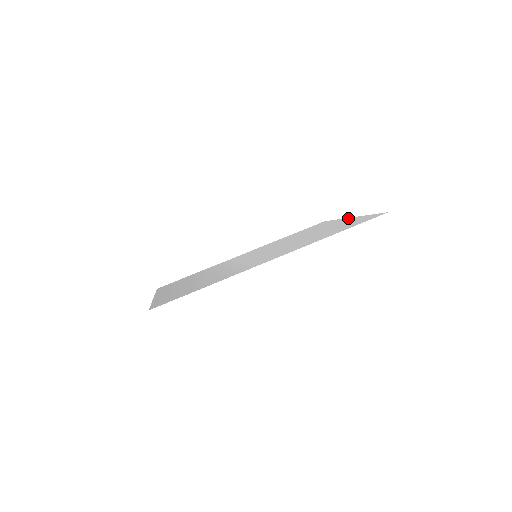
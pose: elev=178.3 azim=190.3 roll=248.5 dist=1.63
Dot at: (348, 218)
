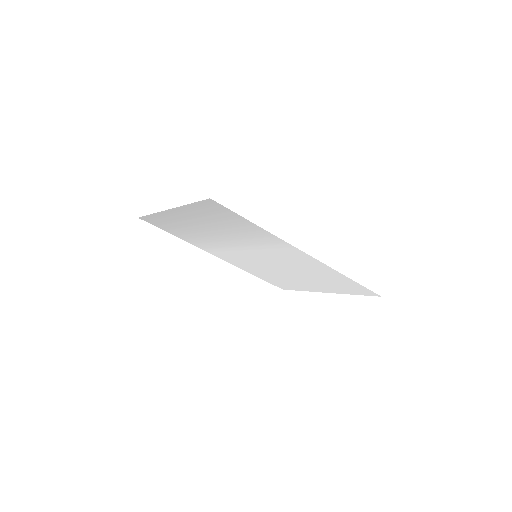
Dot at: (324, 291)
